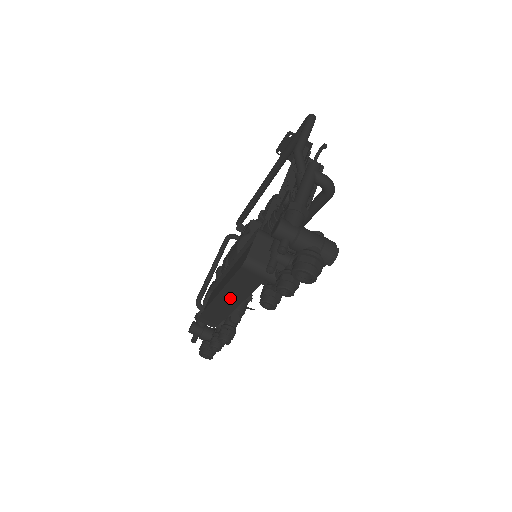
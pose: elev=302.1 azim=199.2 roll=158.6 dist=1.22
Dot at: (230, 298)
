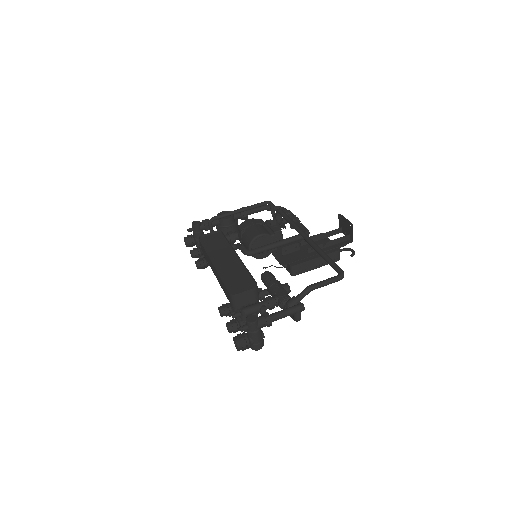
Dot at: (216, 274)
